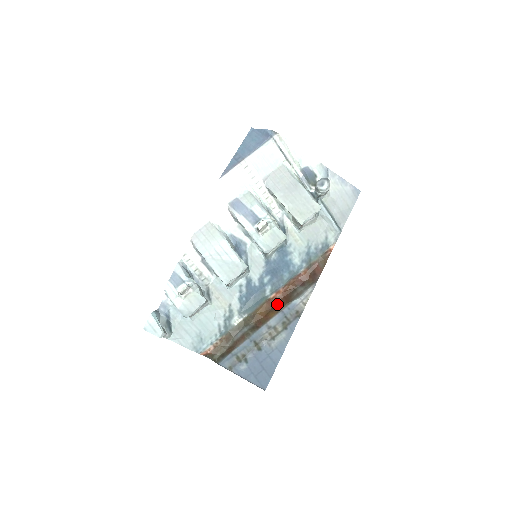
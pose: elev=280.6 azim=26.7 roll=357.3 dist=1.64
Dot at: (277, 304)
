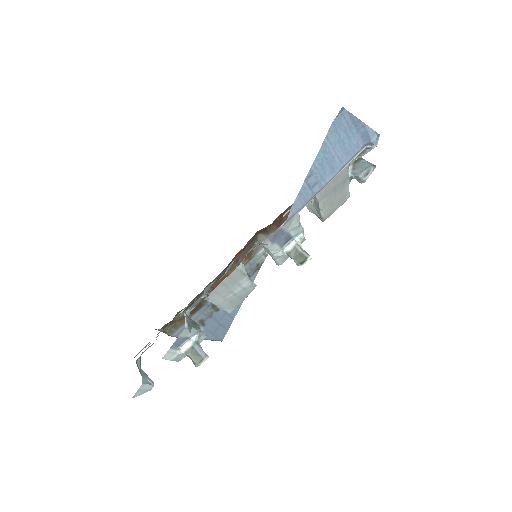
Dot at: (236, 260)
